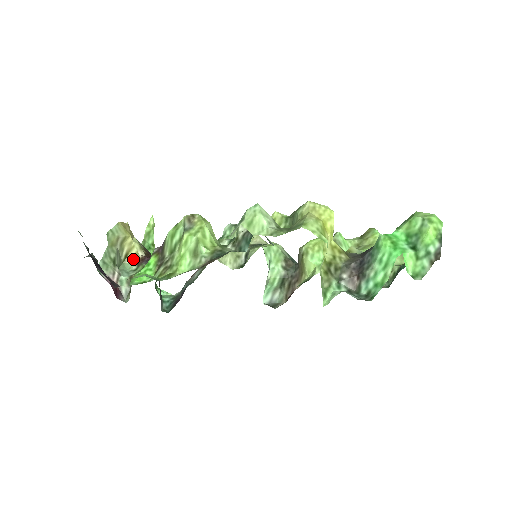
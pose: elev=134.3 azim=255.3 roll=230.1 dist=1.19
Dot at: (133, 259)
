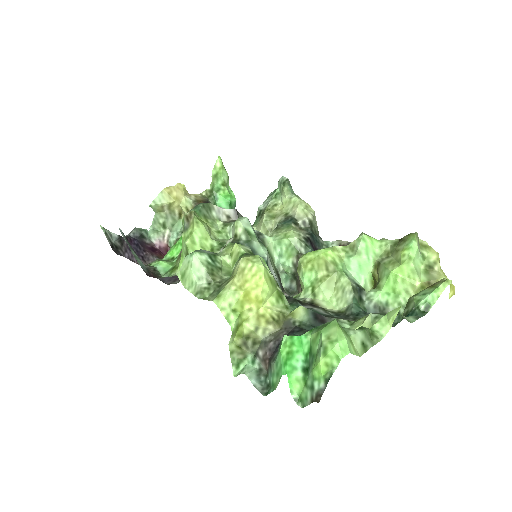
Dot at: occluded
